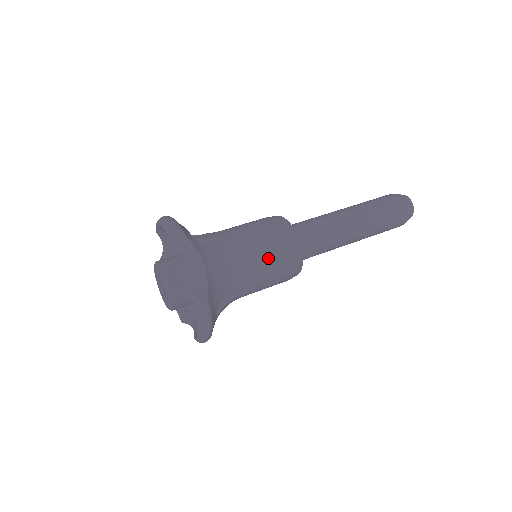
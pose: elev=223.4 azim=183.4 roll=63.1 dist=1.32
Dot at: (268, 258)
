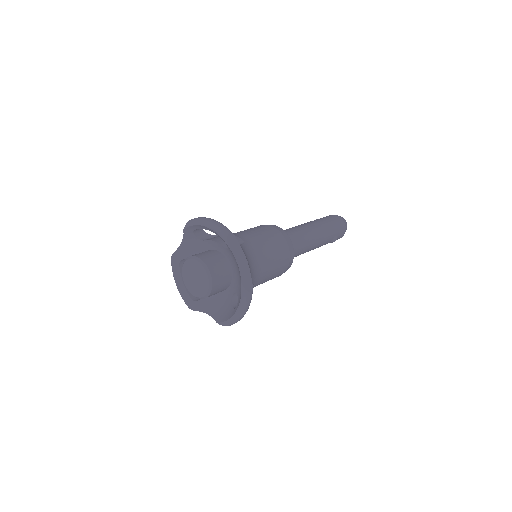
Dot at: (276, 259)
